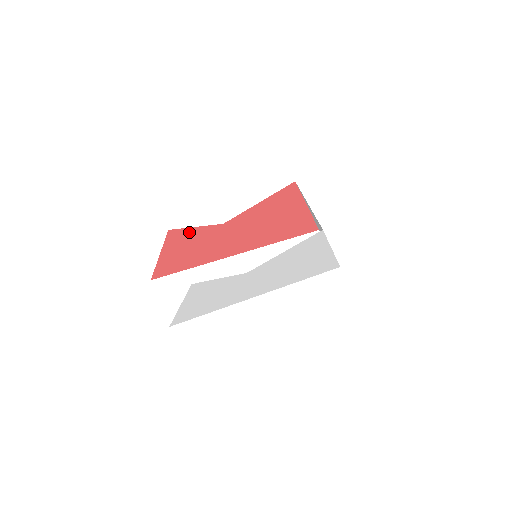
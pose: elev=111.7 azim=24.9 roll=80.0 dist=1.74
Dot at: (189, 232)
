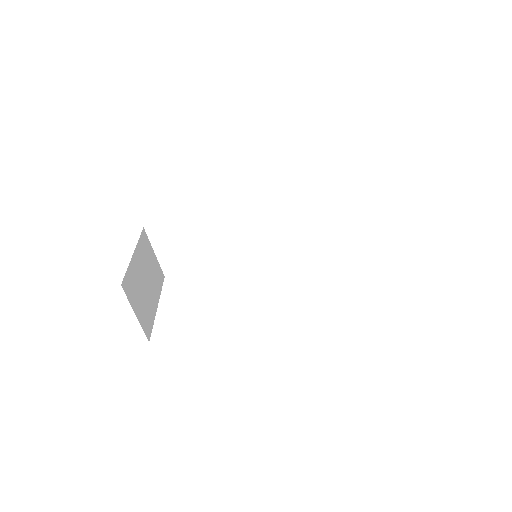
Dot at: occluded
